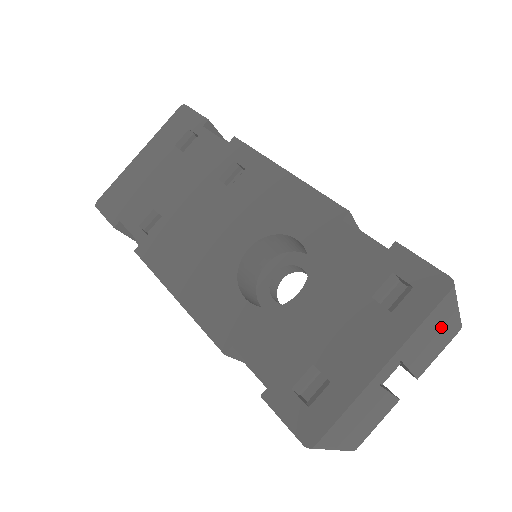
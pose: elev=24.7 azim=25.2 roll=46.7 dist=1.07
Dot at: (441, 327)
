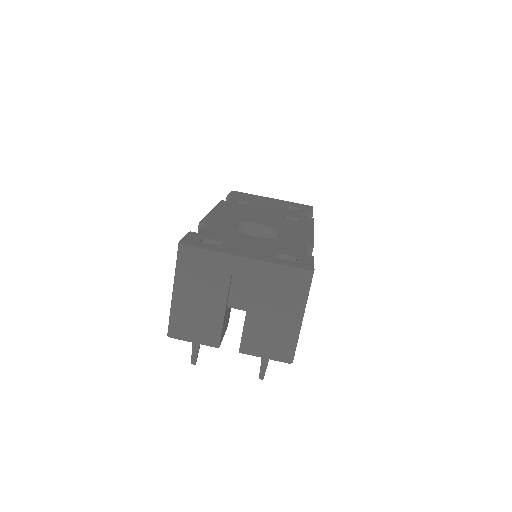
Dot at: (284, 311)
